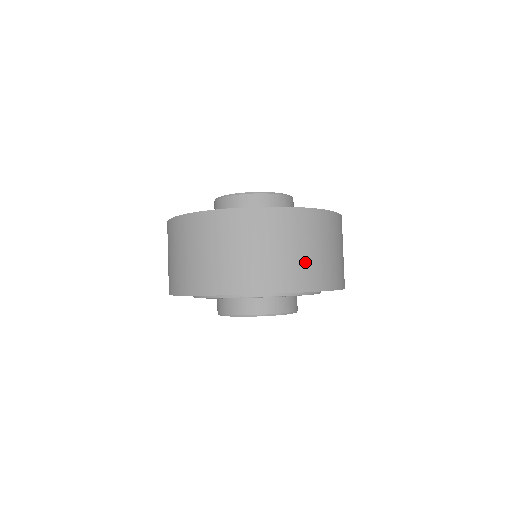
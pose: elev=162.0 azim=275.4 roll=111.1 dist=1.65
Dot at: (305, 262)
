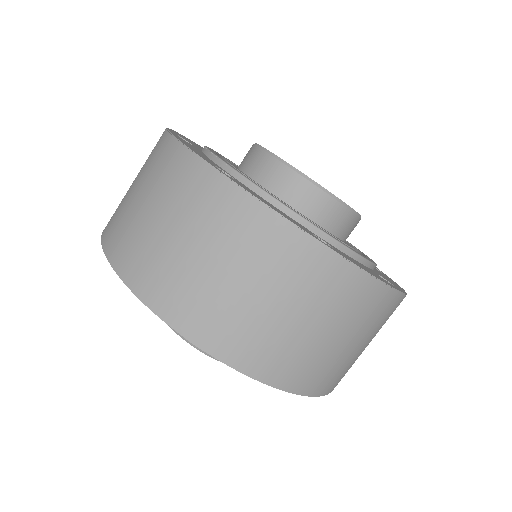
Dot at: (212, 292)
